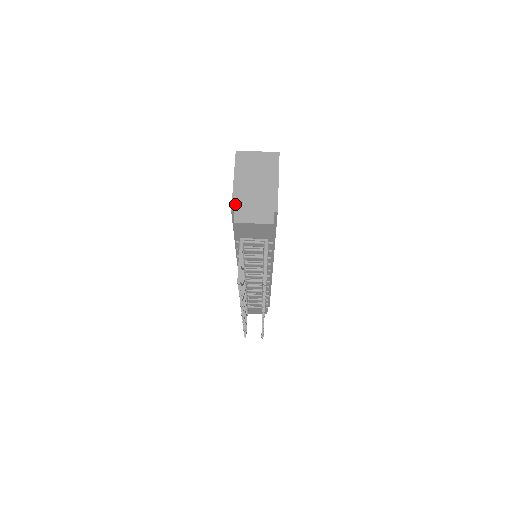
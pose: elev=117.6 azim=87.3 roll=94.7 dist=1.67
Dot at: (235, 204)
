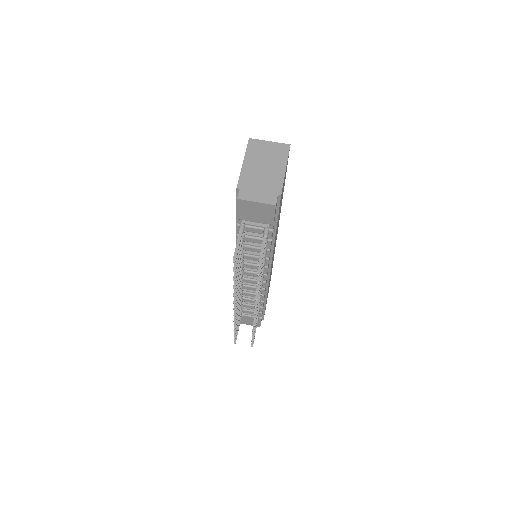
Dot at: (241, 183)
